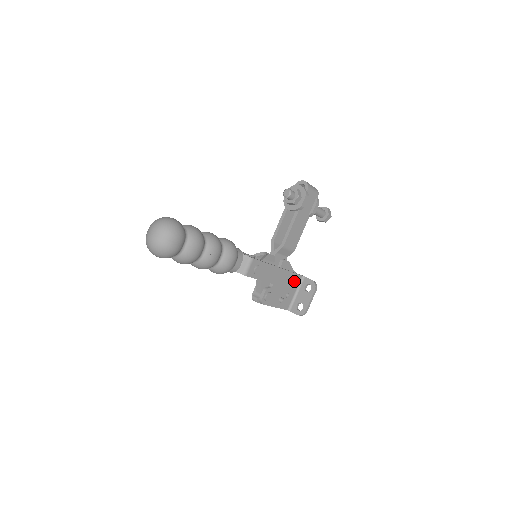
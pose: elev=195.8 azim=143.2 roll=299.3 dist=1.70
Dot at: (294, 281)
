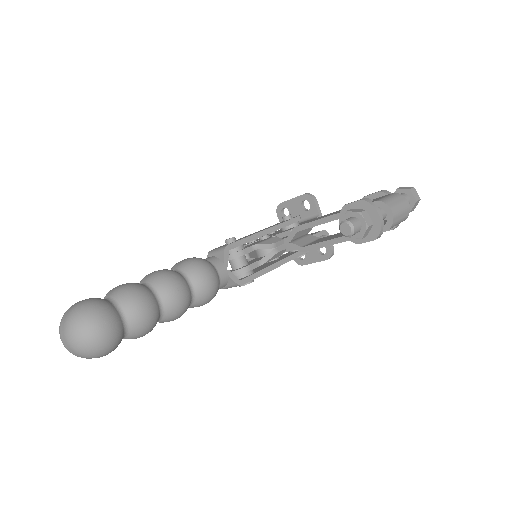
Dot at: occluded
